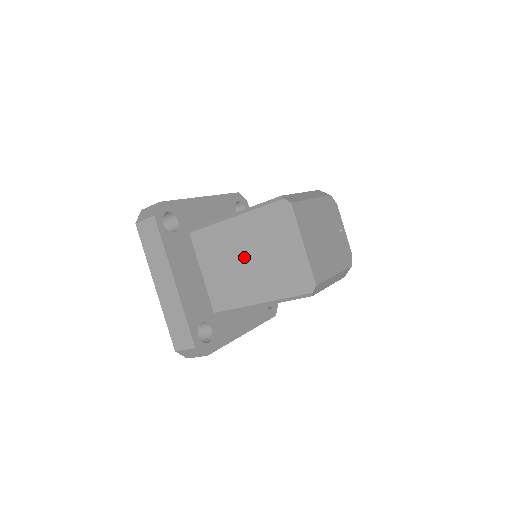
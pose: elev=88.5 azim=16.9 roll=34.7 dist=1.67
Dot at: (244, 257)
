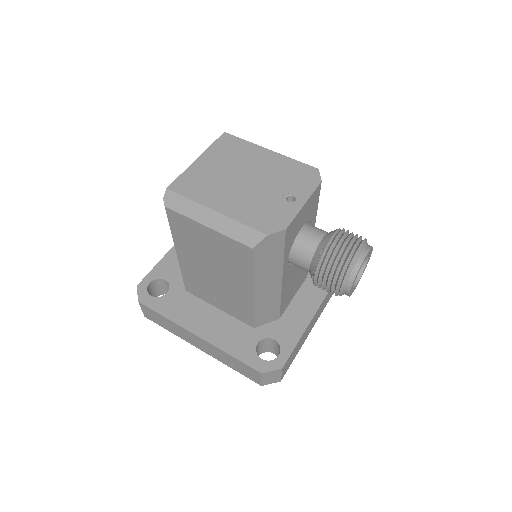
Dot at: occluded
